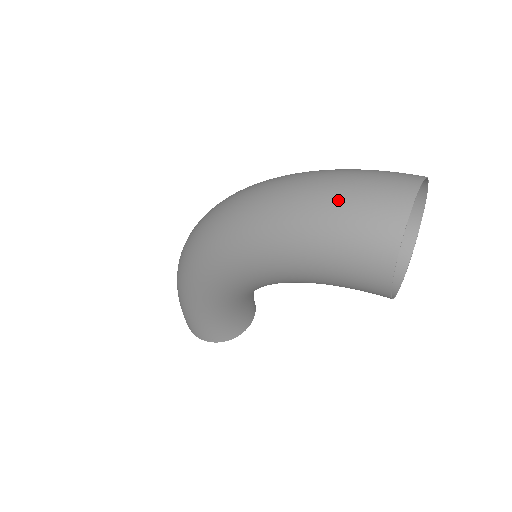
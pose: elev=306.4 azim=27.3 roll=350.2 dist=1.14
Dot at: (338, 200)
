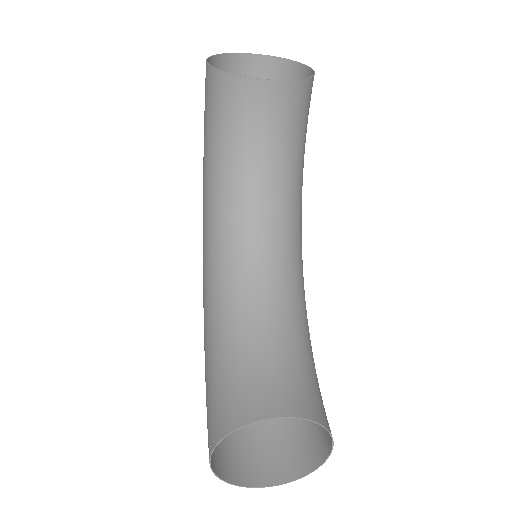
Dot at: occluded
